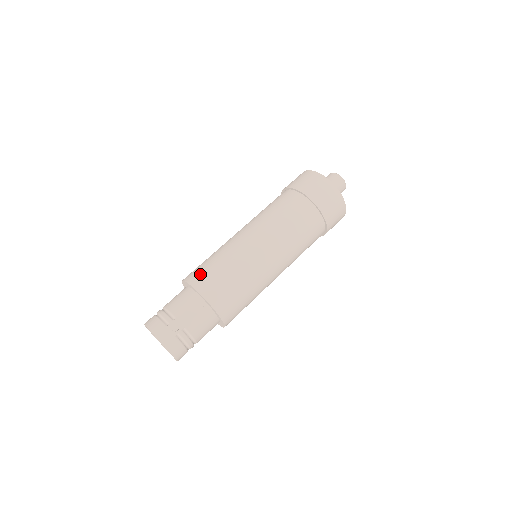
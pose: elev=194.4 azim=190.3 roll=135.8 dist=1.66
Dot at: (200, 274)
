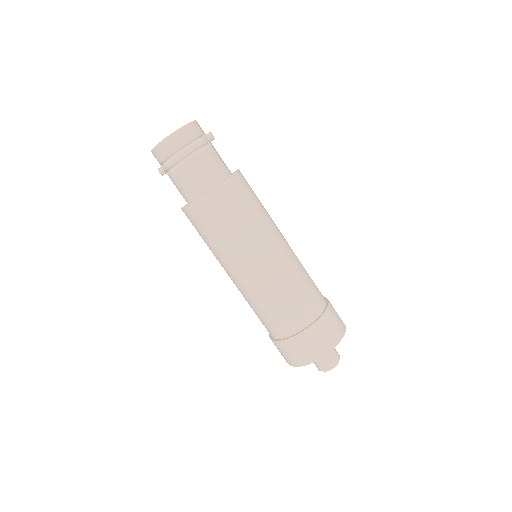
Dot at: occluded
